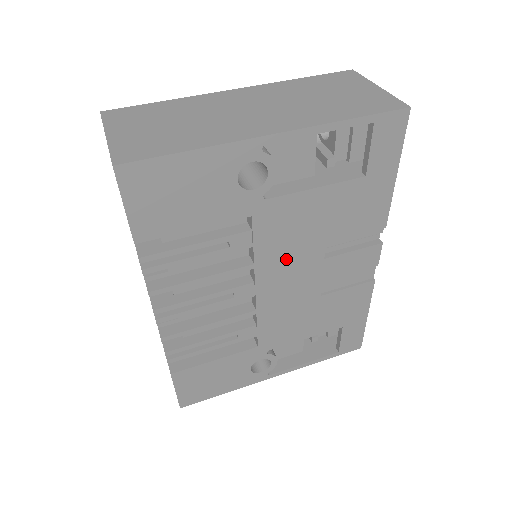
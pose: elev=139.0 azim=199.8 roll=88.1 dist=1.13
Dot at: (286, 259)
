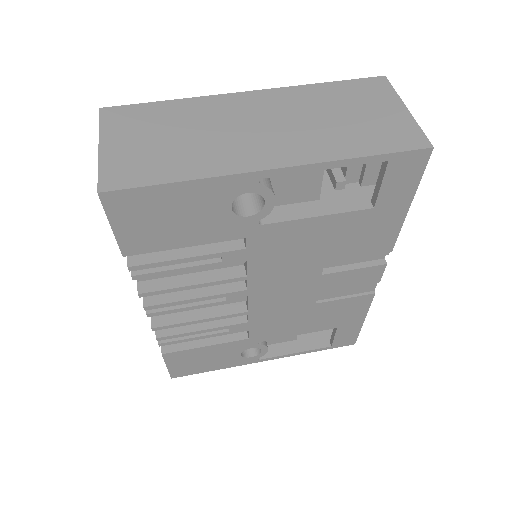
Dot at: (281, 273)
